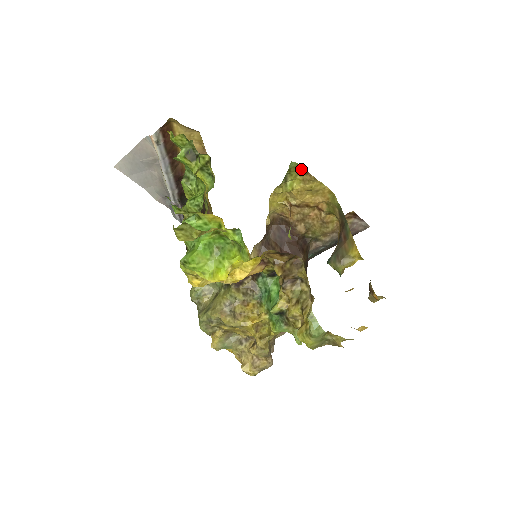
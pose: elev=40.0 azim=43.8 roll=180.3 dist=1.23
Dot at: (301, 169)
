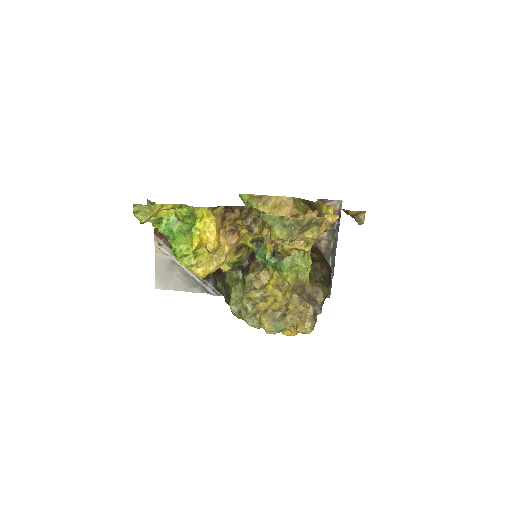
Dot at: (255, 197)
